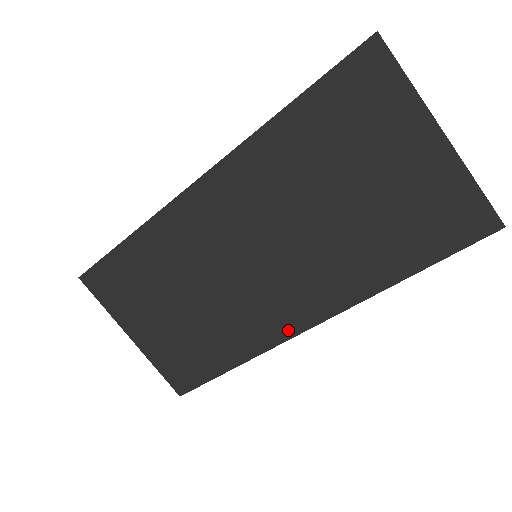
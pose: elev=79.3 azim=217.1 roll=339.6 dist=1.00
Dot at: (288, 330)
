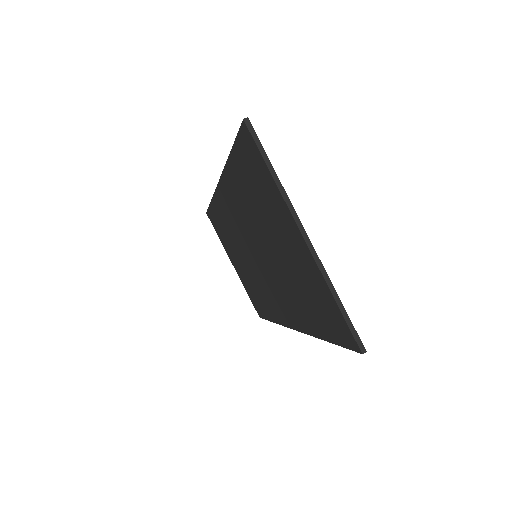
Dot at: (283, 320)
